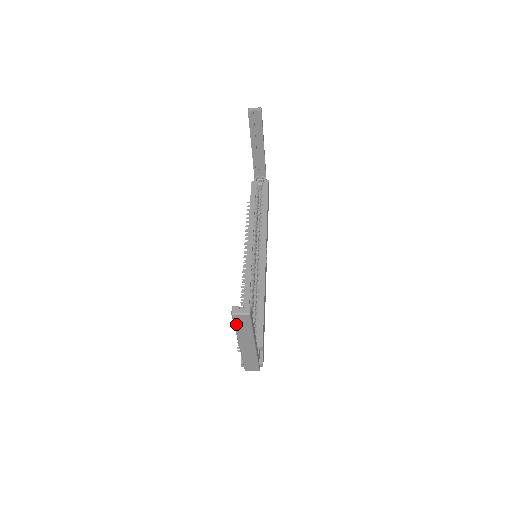
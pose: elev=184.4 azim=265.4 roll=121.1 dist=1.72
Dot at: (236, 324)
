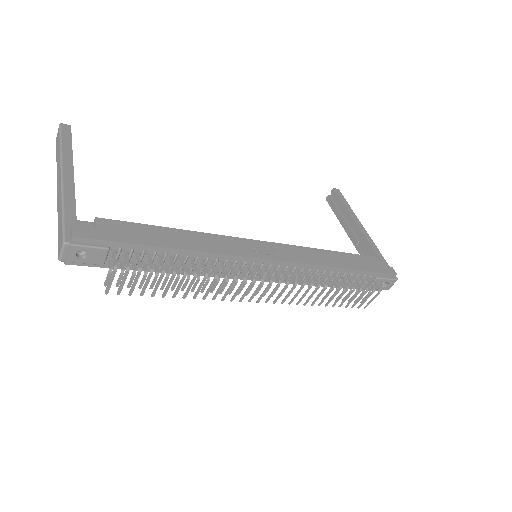
Dot at: occluded
